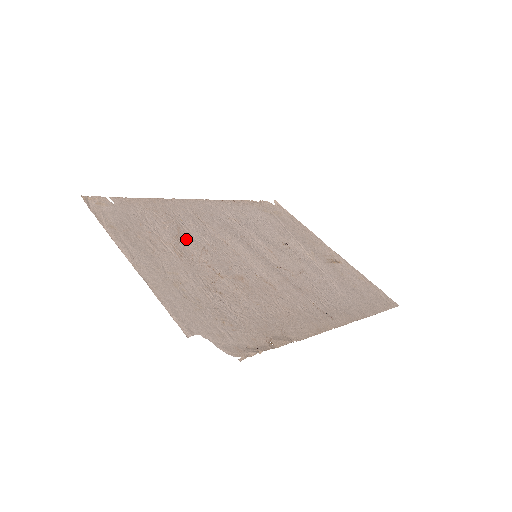
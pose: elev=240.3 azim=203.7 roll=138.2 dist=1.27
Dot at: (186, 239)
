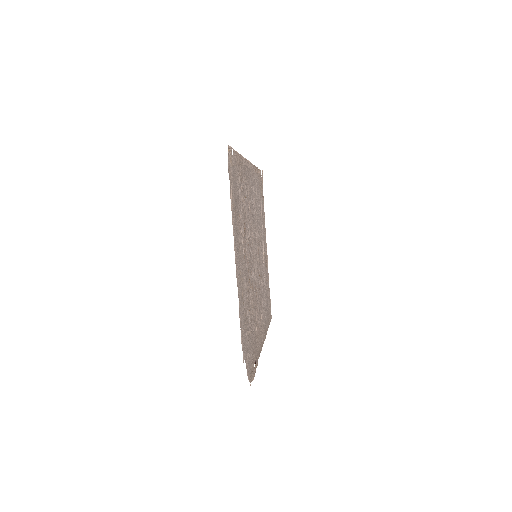
Dot at: (246, 228)
